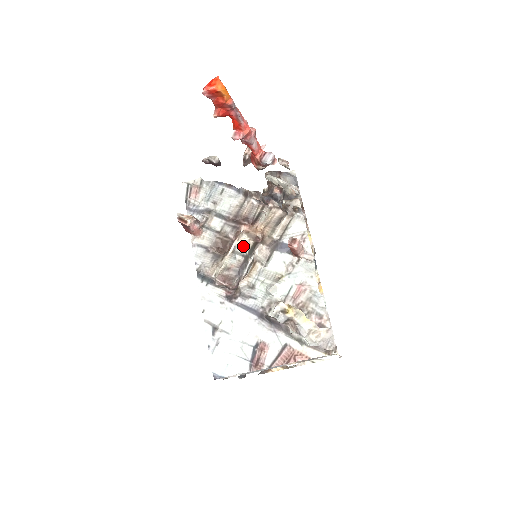
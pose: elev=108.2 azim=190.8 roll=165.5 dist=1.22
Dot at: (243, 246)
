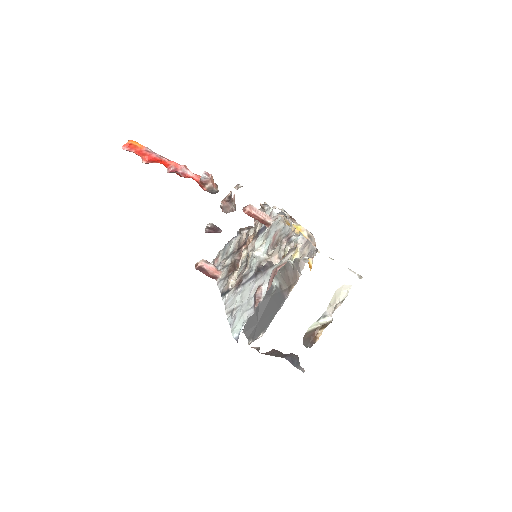
Dot at: (245, 257)
